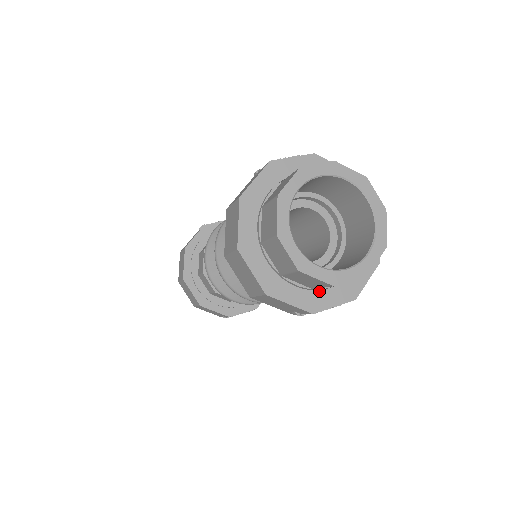
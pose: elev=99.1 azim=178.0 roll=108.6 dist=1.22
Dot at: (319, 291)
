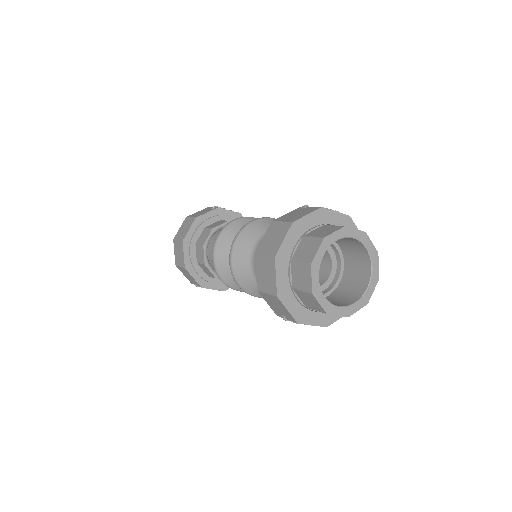
Dot at: (309, 310)
